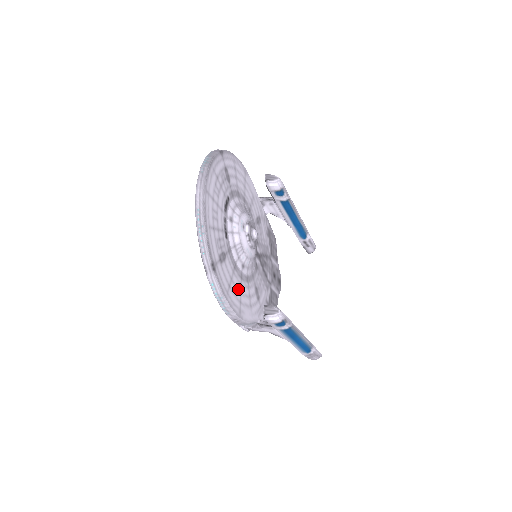
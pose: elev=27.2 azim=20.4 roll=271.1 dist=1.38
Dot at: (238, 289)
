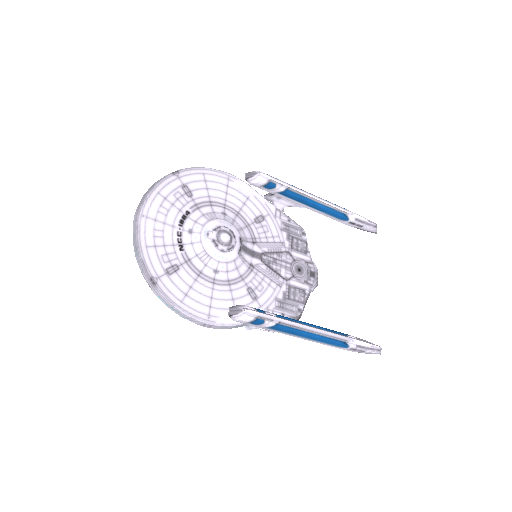
Dot at: (206, 295)
